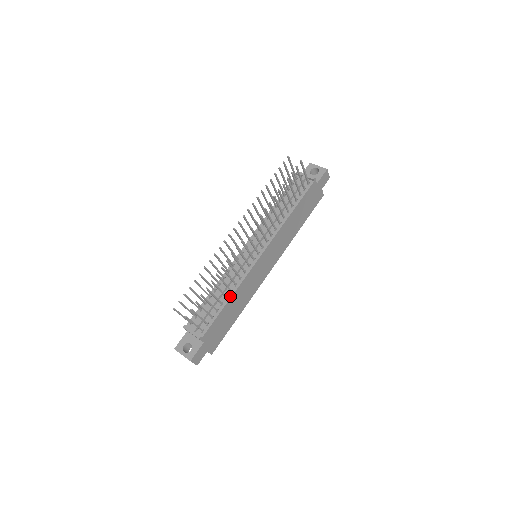
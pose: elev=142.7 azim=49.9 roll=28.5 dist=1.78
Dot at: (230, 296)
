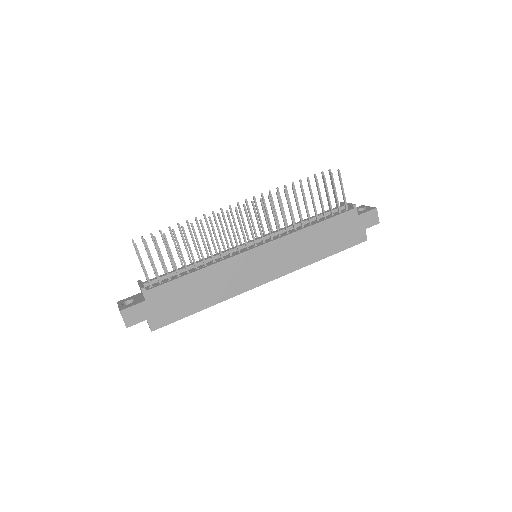
Dot at: (201, 268)
